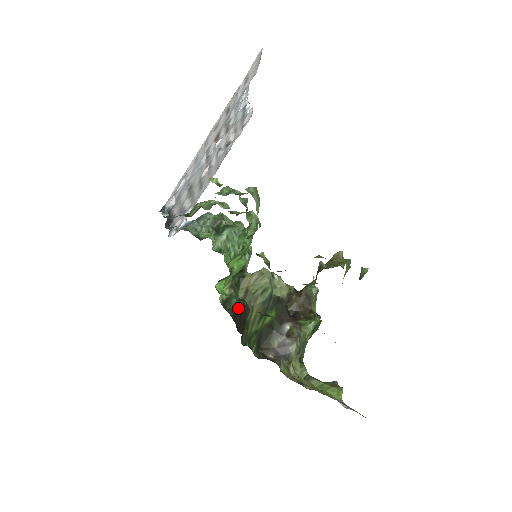
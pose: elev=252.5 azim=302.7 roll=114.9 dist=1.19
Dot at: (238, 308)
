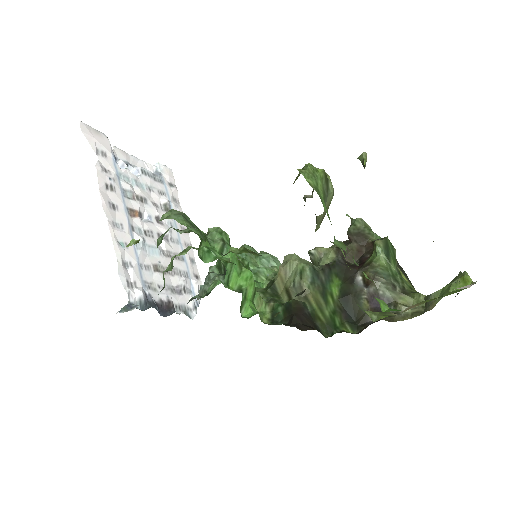
Dot at: (288, 312)
